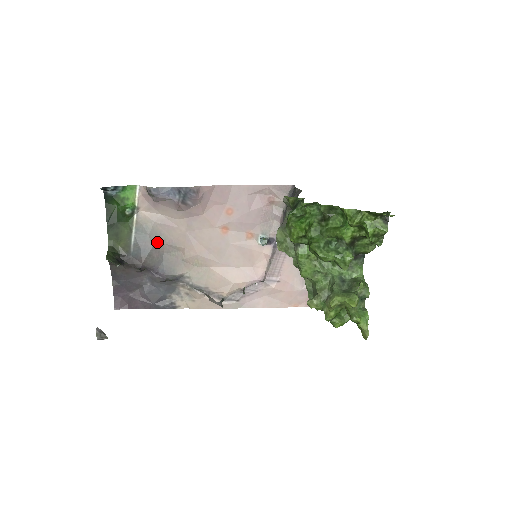
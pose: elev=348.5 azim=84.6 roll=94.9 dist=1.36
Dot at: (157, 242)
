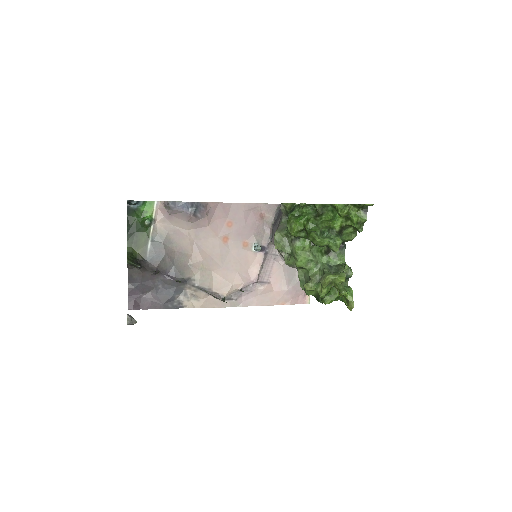
Dot at: (169, 249)
